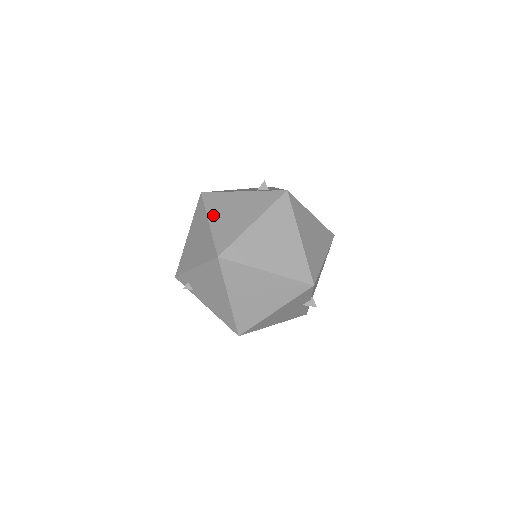
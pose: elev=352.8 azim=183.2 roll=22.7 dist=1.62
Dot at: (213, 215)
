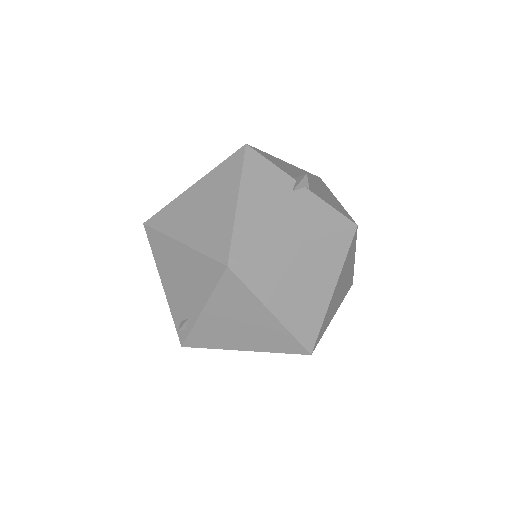
Dot at: occluded
